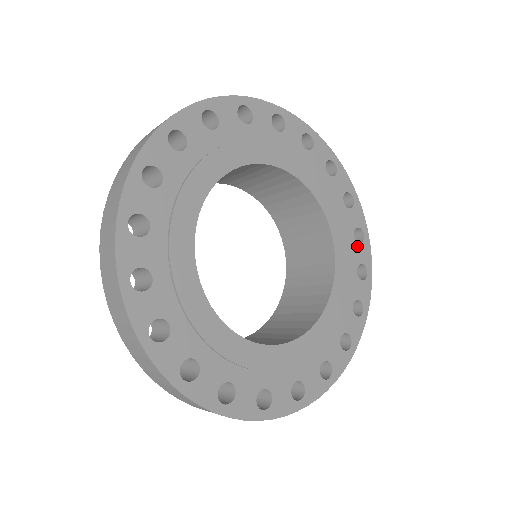
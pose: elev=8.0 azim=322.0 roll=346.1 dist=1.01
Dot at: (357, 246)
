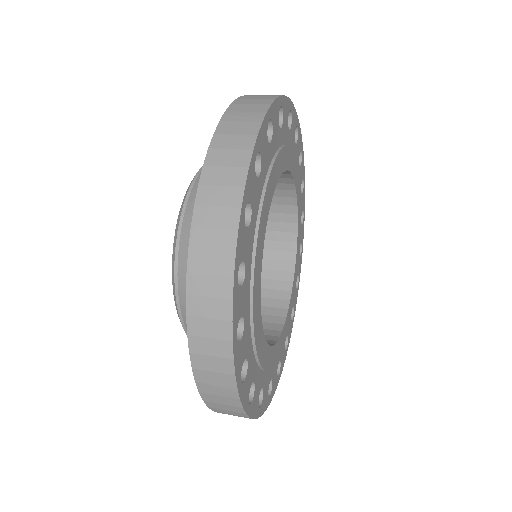
Dot at: (299, 259)
